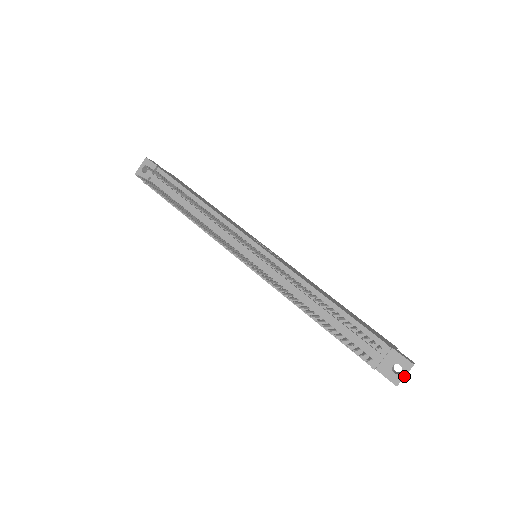
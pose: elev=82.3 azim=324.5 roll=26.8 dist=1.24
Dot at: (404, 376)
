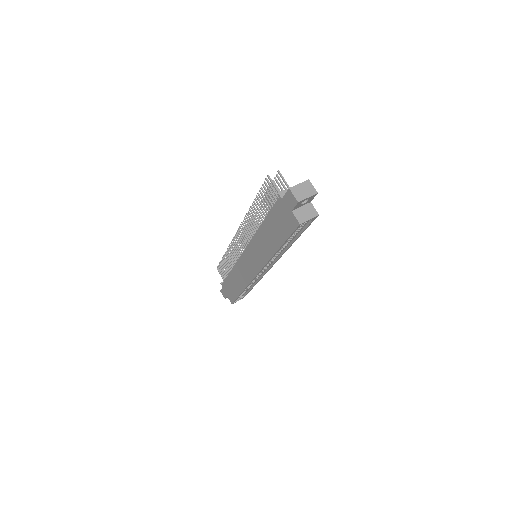
Dot at: (298, 184)
